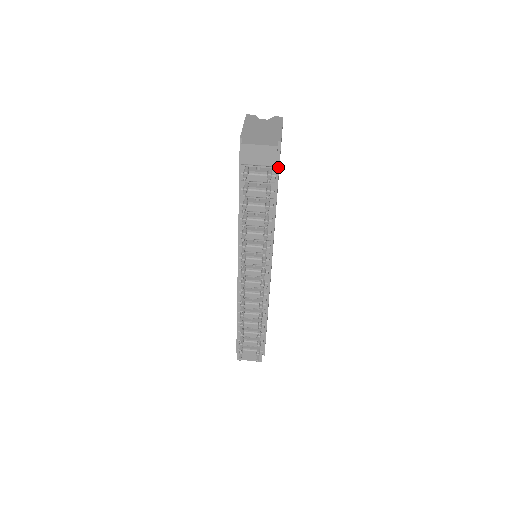
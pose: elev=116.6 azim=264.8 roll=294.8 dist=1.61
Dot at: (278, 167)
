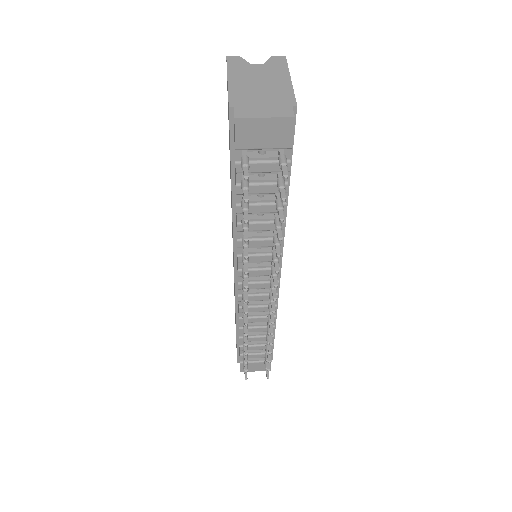
Dot at: (292, 145)
